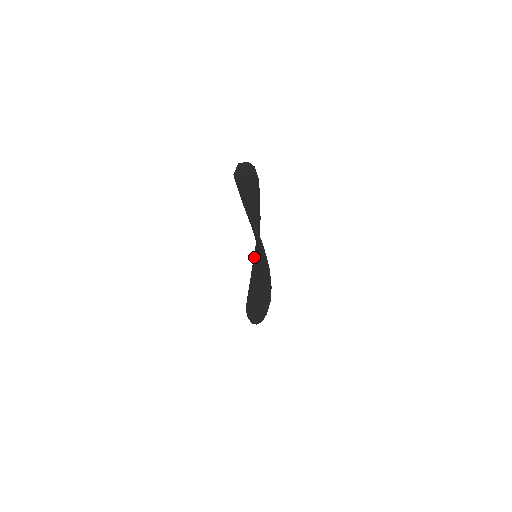
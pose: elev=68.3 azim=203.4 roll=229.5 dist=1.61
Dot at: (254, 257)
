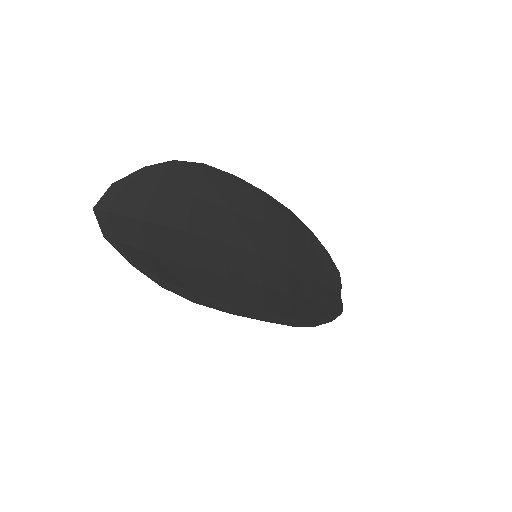
Dot at: (293, 242)
